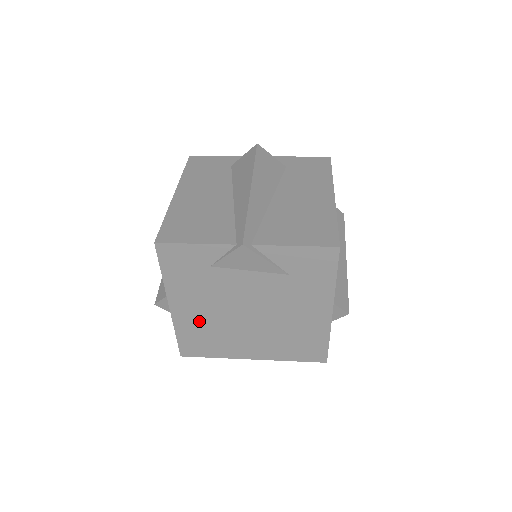
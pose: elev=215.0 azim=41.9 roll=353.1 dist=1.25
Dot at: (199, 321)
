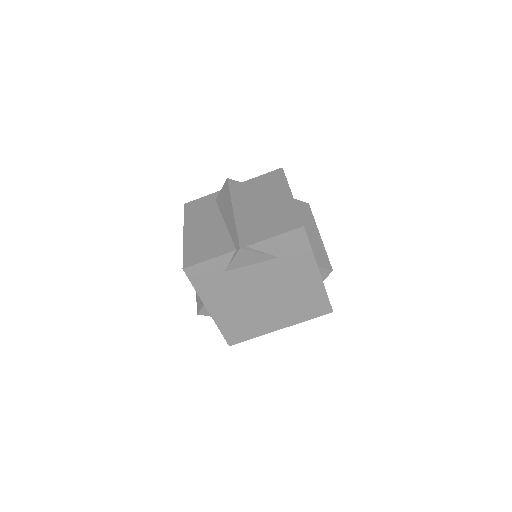
Dot at: (232, 314)
